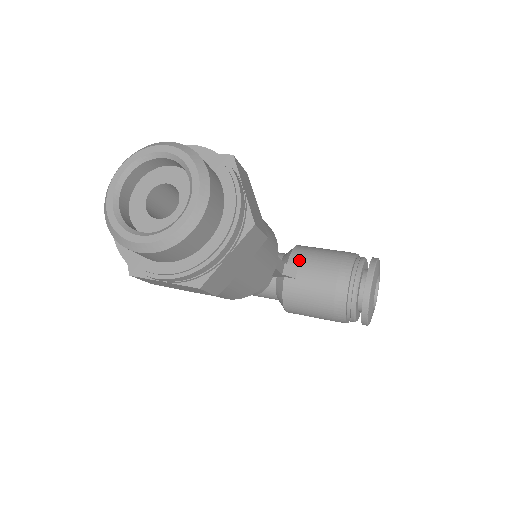
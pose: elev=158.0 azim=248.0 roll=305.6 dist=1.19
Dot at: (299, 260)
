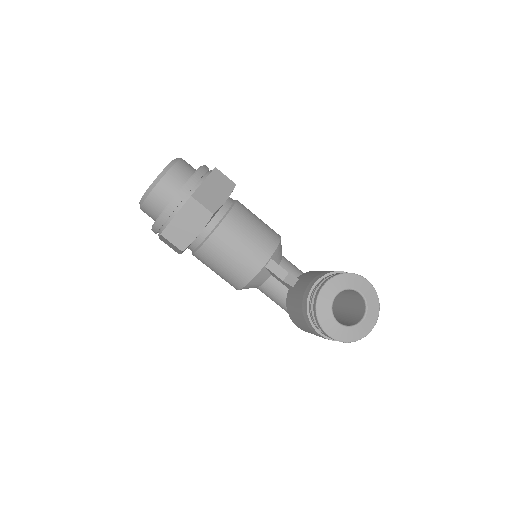
Dot at: (304, 275)
